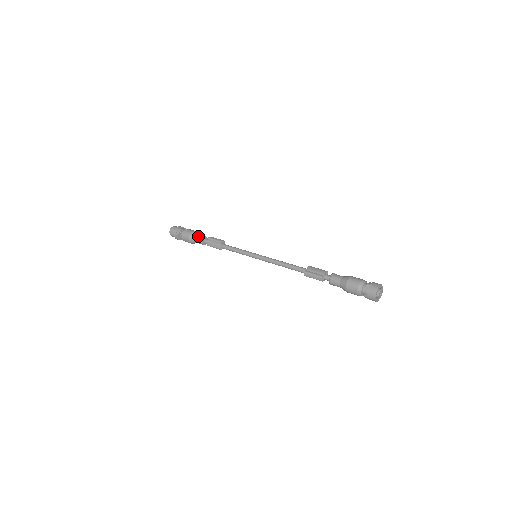
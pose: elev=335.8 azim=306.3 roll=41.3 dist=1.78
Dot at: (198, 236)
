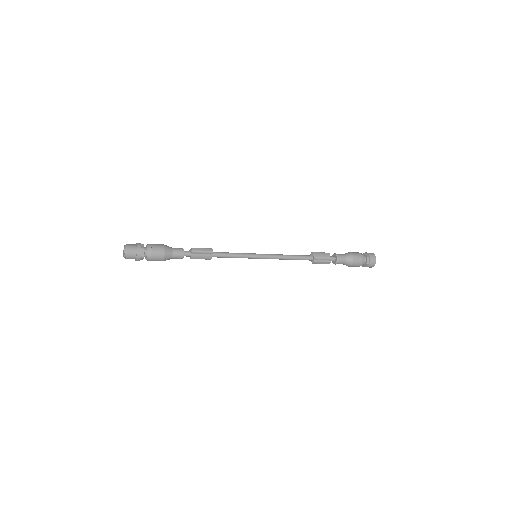
Dot at: (175, 252)
